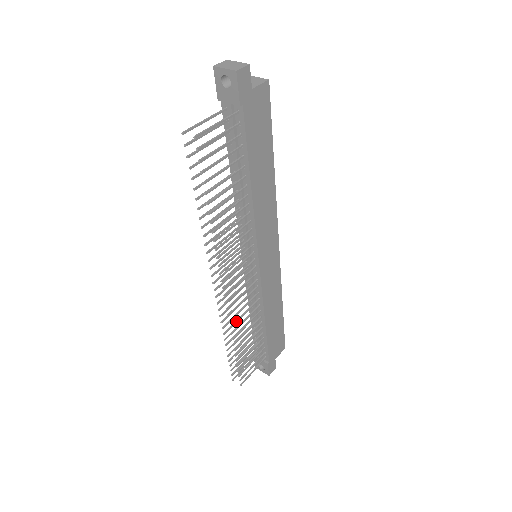
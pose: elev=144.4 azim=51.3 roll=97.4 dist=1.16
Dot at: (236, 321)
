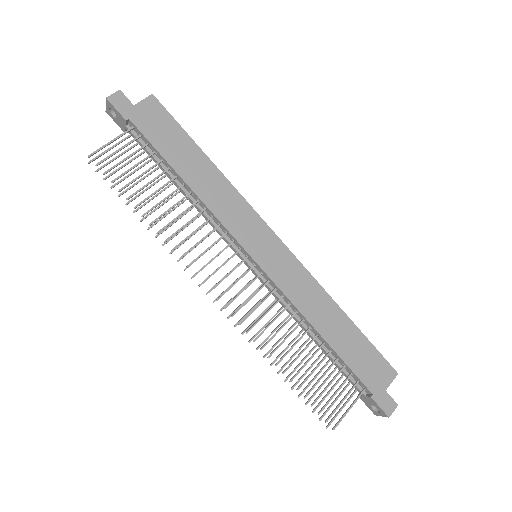
Dot at: occluded
